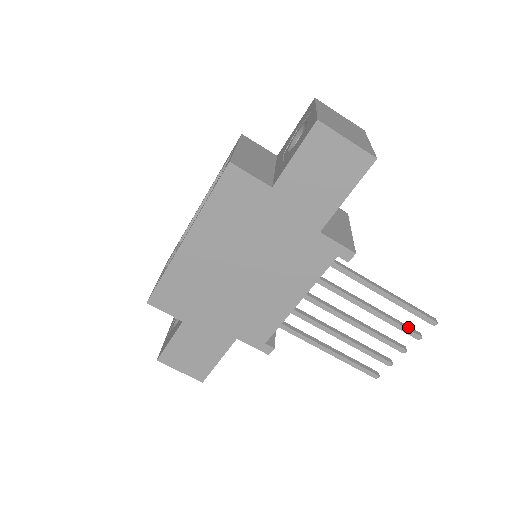
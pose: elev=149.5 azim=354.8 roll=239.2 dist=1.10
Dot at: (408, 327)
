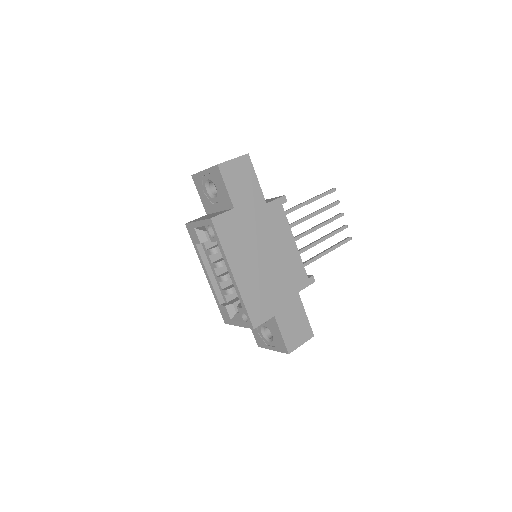
Dot at: (331, 204)
